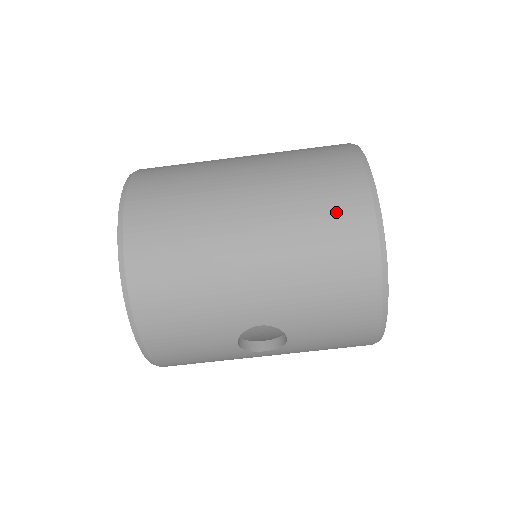
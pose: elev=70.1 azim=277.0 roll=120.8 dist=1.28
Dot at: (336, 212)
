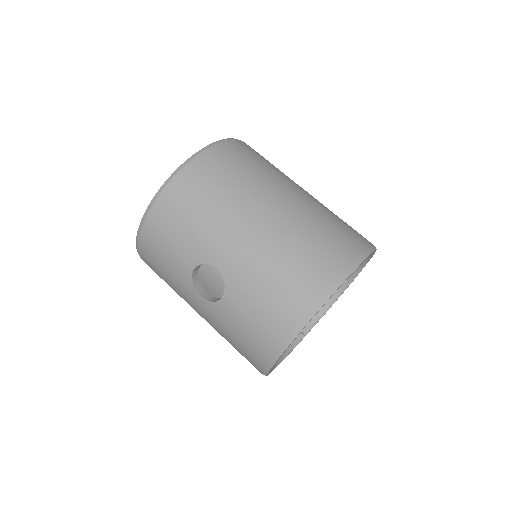
Dot at: (325, 250)
